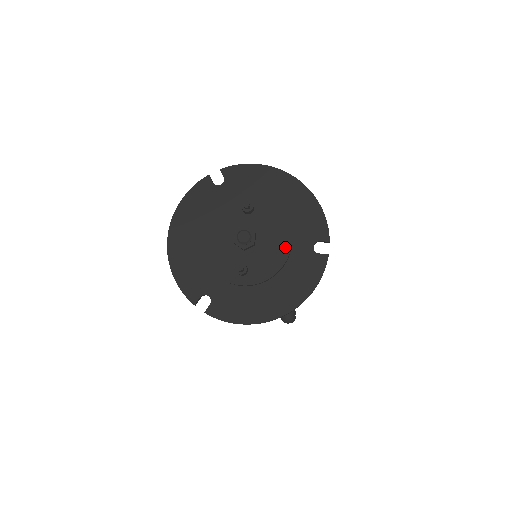
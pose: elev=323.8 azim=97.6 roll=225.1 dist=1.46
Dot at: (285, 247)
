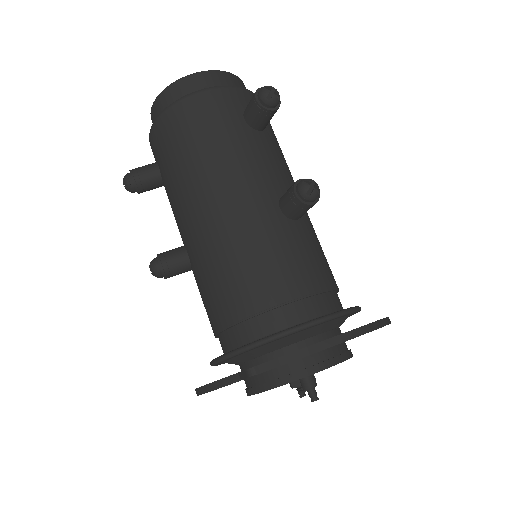
Dot at: occluded
